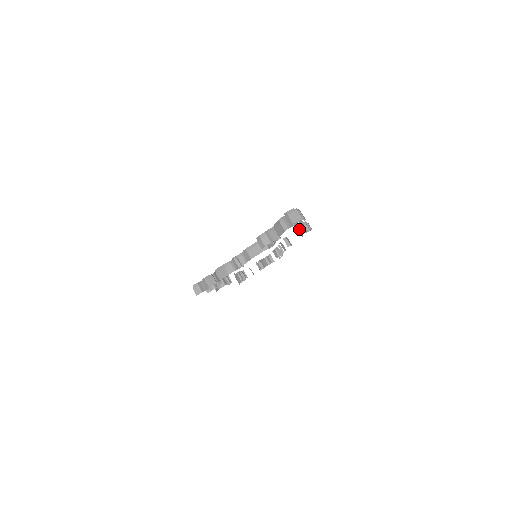
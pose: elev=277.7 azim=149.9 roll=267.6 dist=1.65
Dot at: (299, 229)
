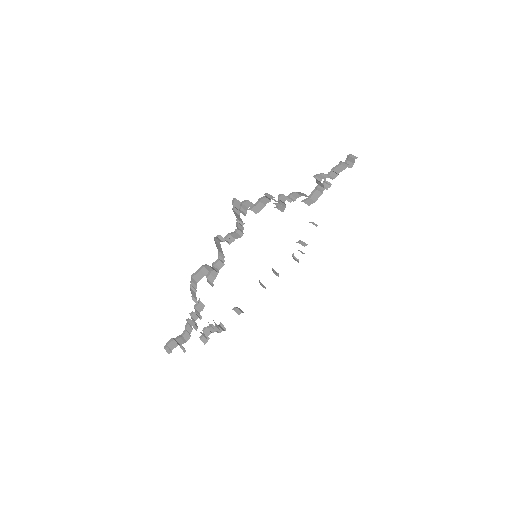
Dot at: (315, 224)
